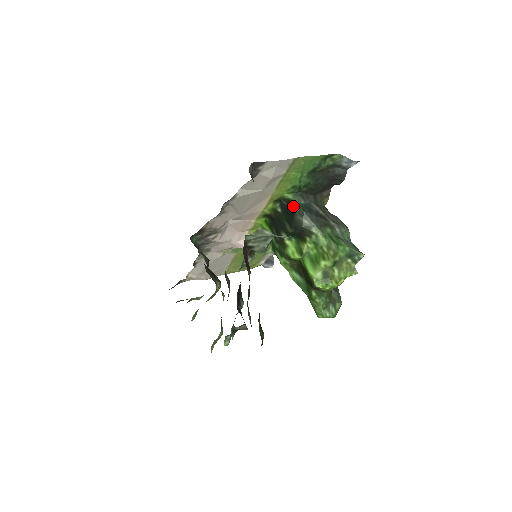
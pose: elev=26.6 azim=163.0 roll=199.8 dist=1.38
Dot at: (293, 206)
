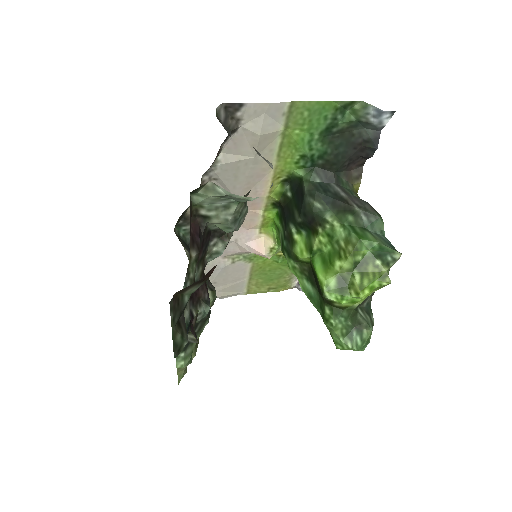
Dot at: (303, 185)
